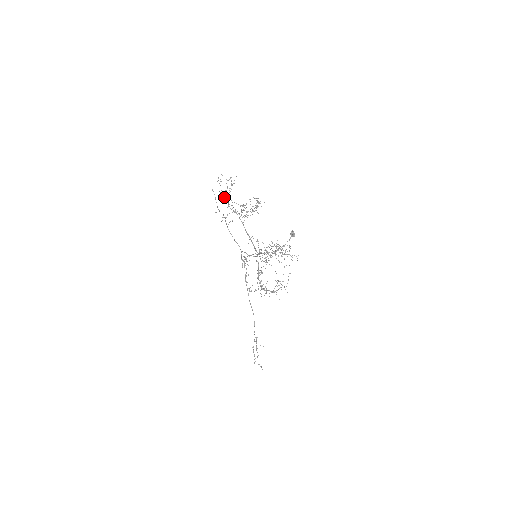
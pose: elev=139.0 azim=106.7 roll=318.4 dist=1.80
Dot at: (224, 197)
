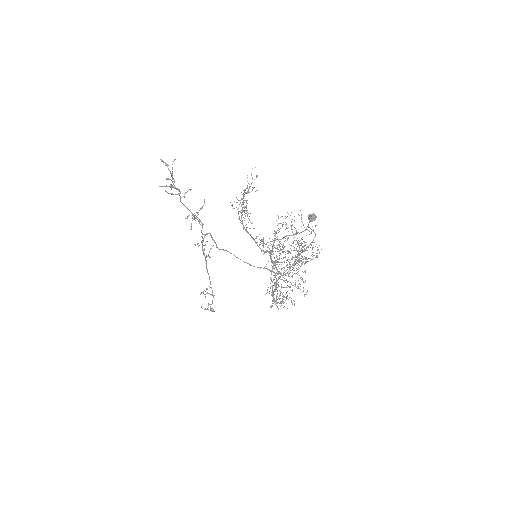
Dot at: (247, 232)
